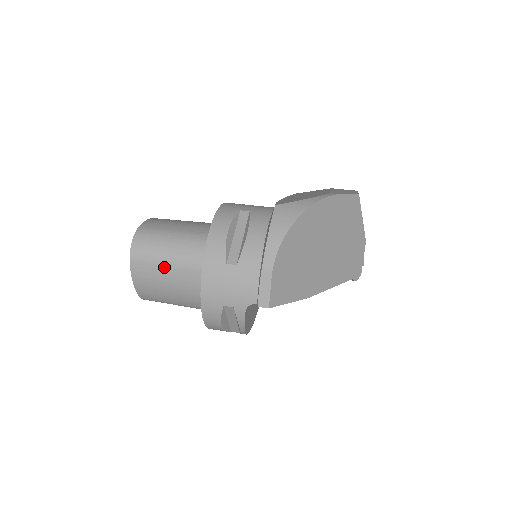
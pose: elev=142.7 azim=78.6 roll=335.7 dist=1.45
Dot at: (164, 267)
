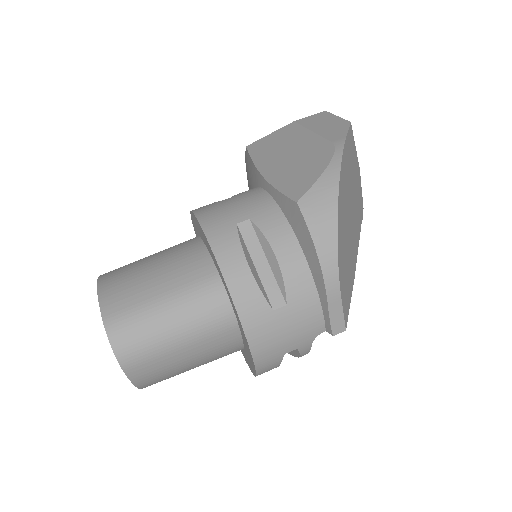
Dot at: (177, 351)
